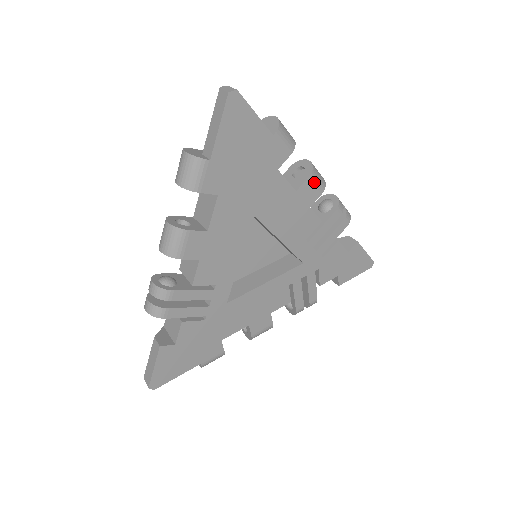
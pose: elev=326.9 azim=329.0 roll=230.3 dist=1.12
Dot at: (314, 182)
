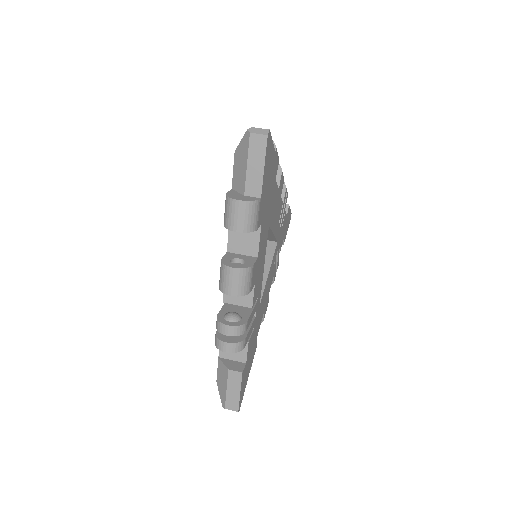
Dot at: (282, 175)
